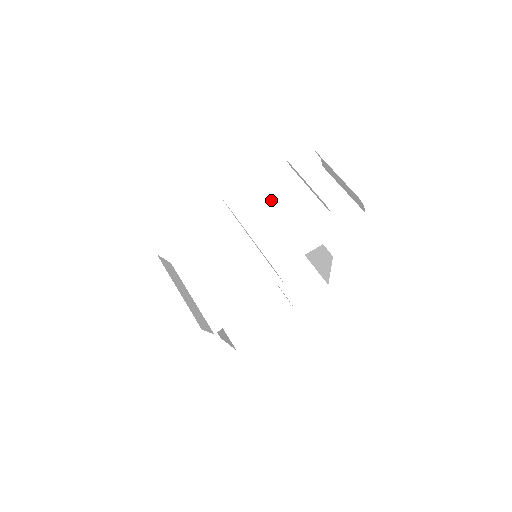
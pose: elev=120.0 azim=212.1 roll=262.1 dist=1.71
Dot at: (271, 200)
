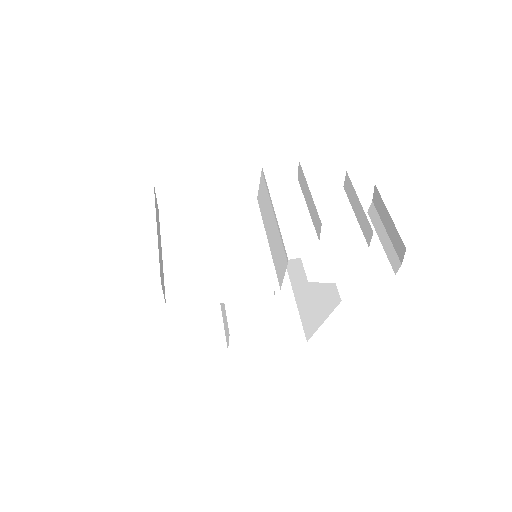
Dot at: occluded
